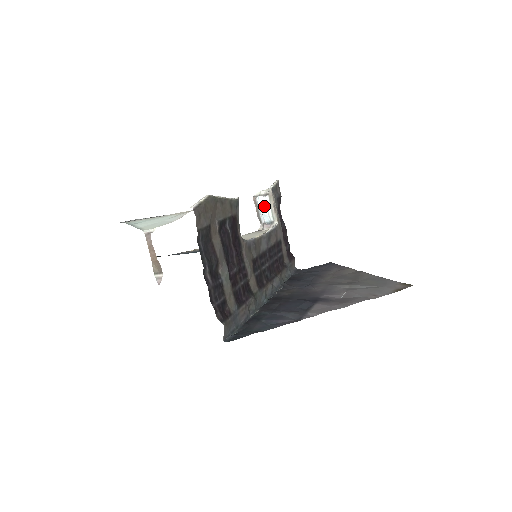
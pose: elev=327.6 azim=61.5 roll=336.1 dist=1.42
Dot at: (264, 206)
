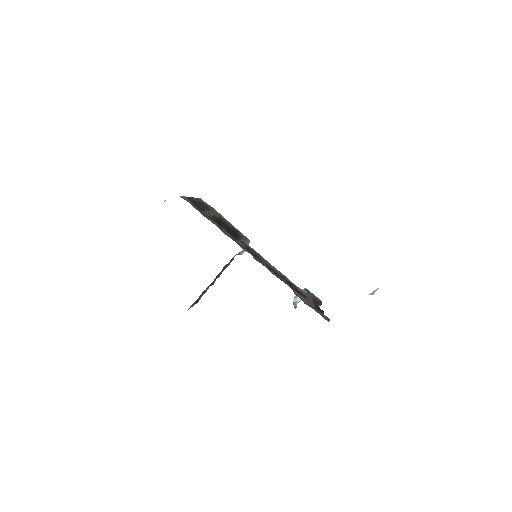
Dot at: occluded
